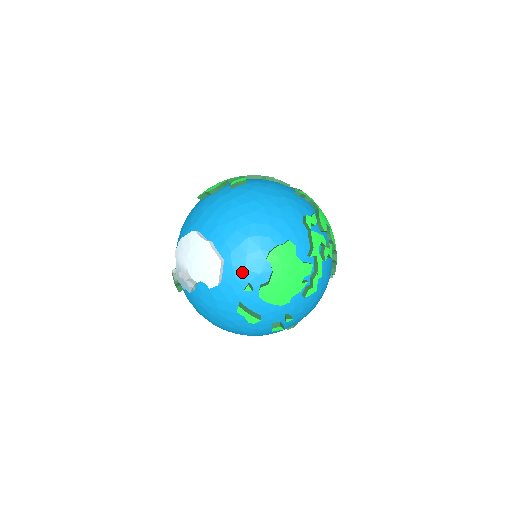
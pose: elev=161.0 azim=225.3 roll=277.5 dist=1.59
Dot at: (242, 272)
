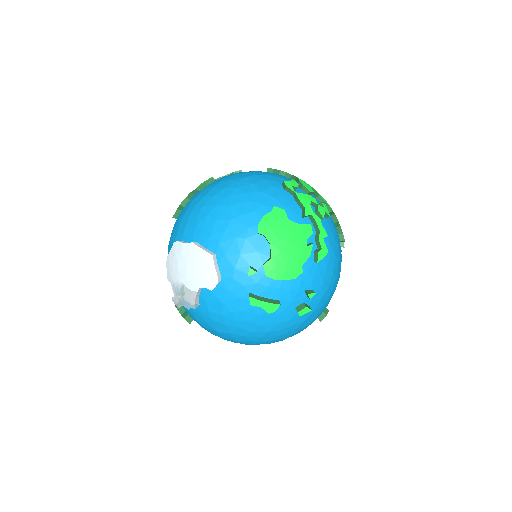
Dot at: (238, 258)
